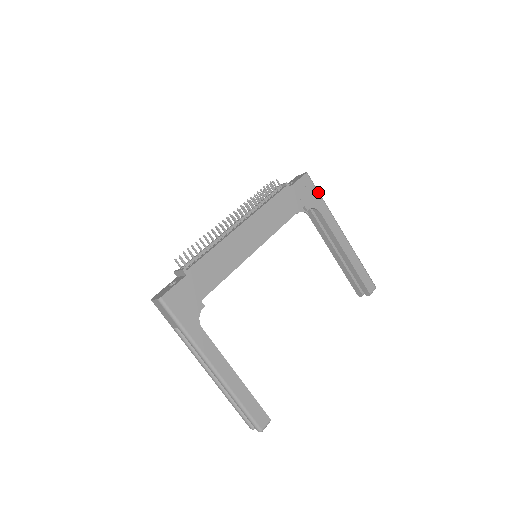
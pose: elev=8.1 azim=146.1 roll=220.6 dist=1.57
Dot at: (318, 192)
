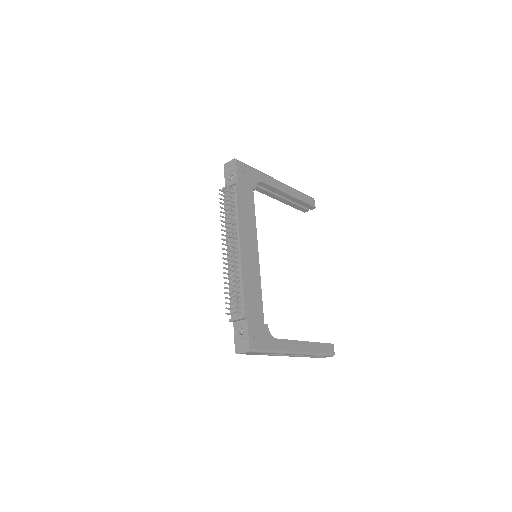
Dot at: (251, 167)
